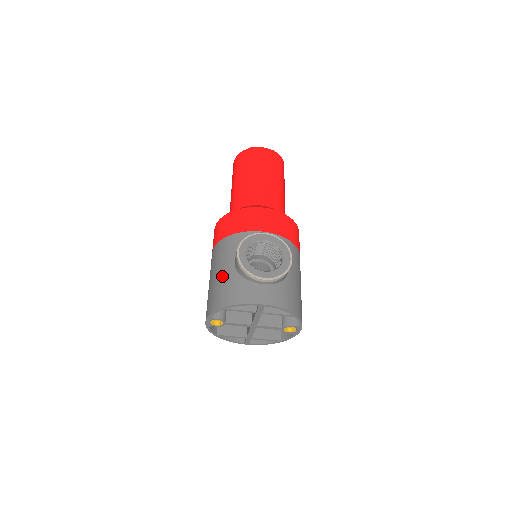
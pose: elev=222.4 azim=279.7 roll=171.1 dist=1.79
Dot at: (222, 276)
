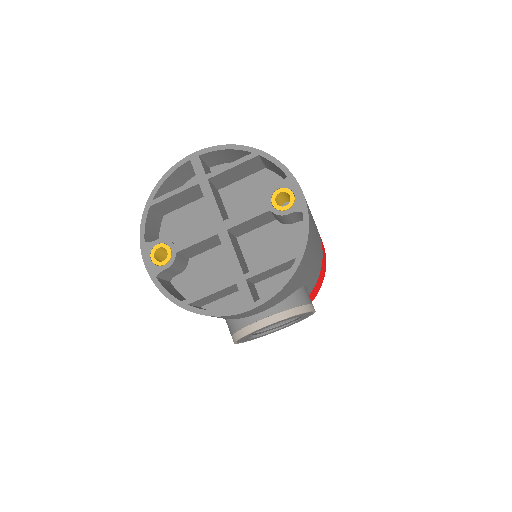
Dot at: occluded
